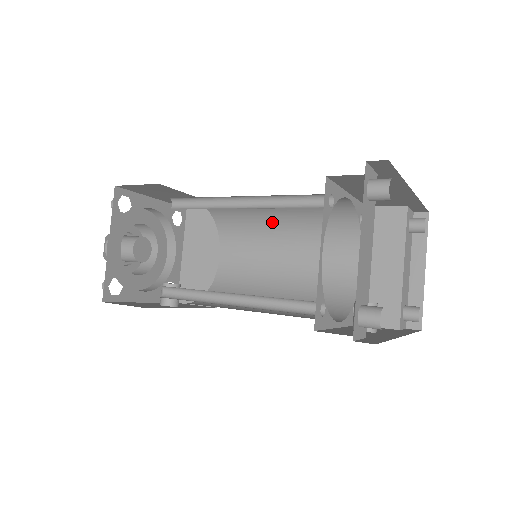
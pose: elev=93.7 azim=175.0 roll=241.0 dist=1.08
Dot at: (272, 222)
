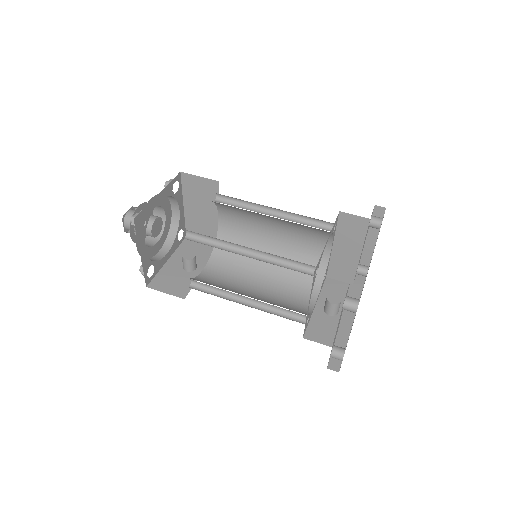
Dot at: (264, 215)
